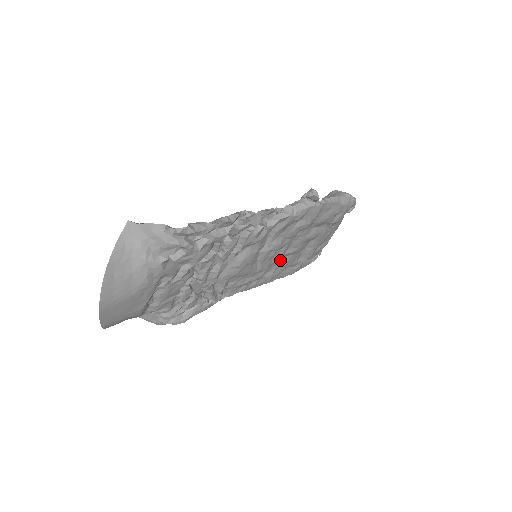
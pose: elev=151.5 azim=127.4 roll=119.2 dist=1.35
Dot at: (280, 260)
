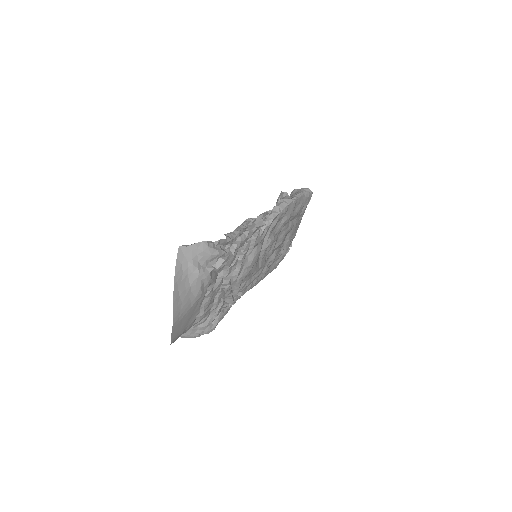
Dot at: (270, 256)
